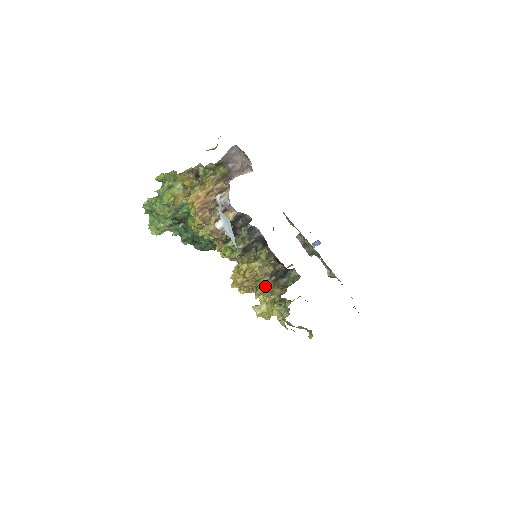
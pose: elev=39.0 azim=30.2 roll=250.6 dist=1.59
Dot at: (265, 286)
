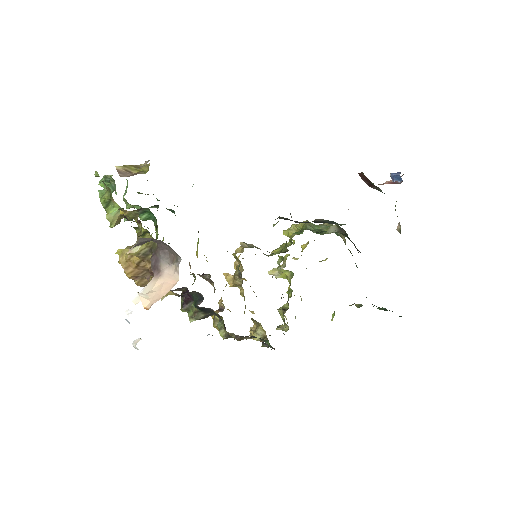
Dot at: occluded
